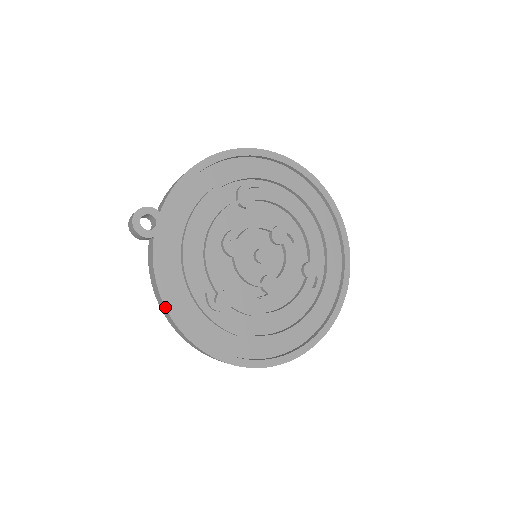
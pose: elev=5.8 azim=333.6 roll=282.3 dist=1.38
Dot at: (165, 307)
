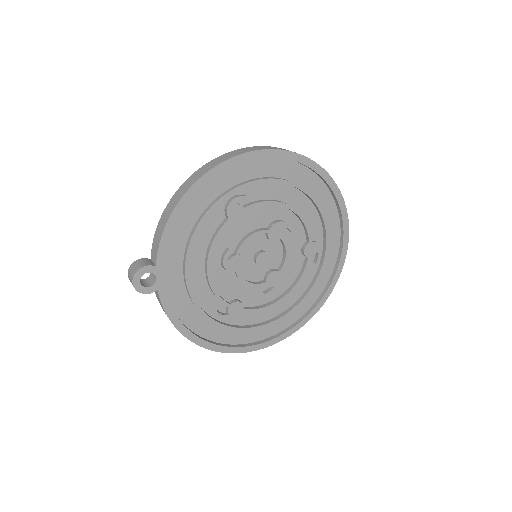
Dot at: occluded
